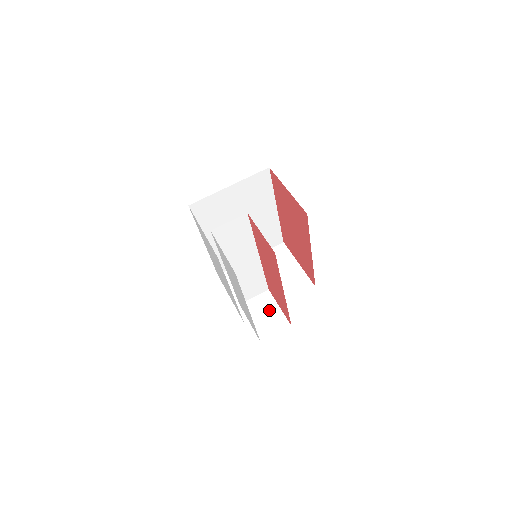
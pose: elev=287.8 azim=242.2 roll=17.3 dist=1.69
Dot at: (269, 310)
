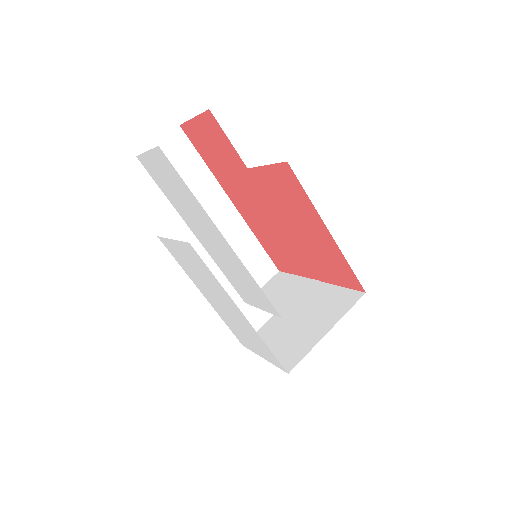
Dot at: (285, 285)
